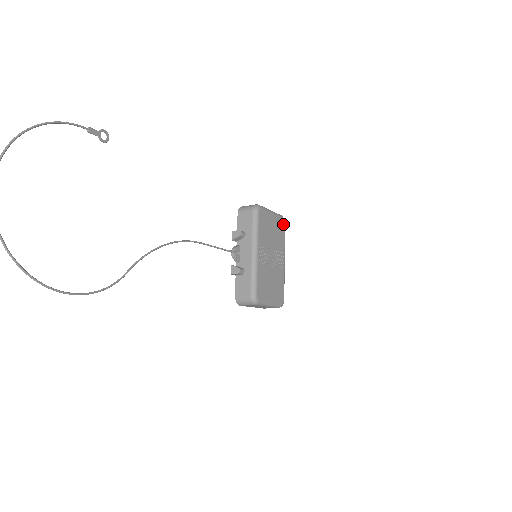
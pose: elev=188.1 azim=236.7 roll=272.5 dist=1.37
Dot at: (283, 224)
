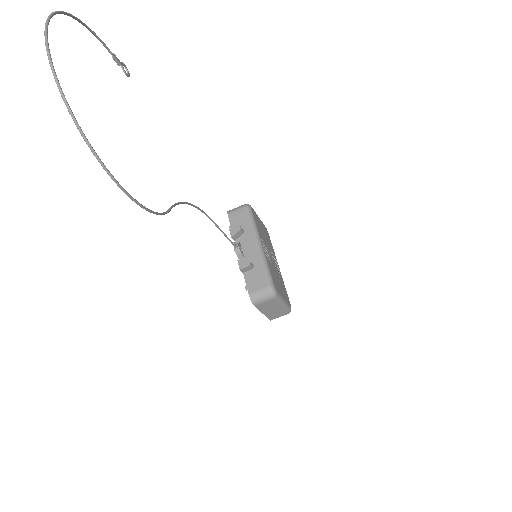
Dot at: (267, 233)
